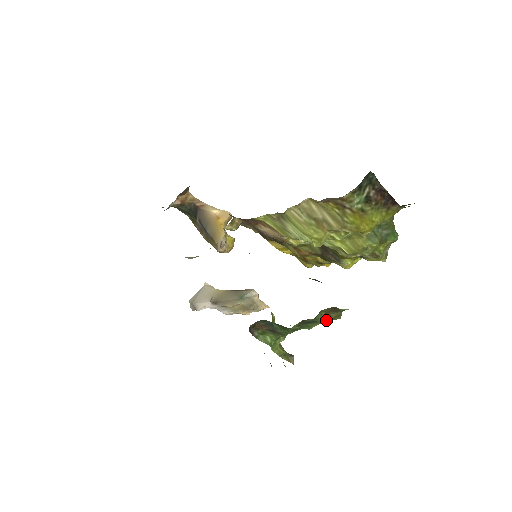
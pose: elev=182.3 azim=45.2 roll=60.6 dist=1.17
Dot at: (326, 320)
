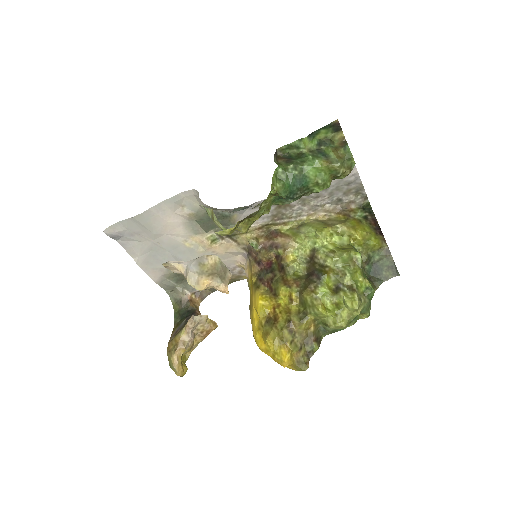
Dot at: (333, 153)
